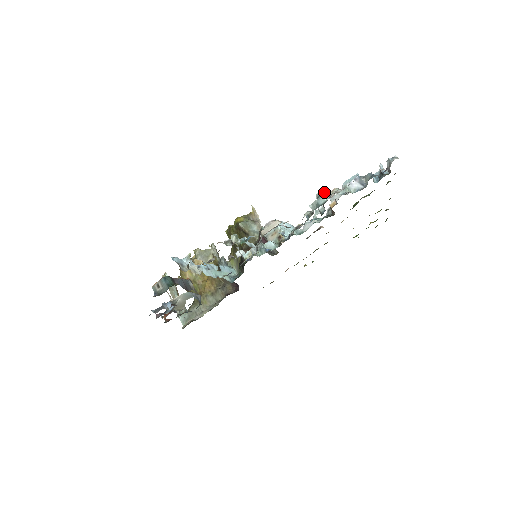
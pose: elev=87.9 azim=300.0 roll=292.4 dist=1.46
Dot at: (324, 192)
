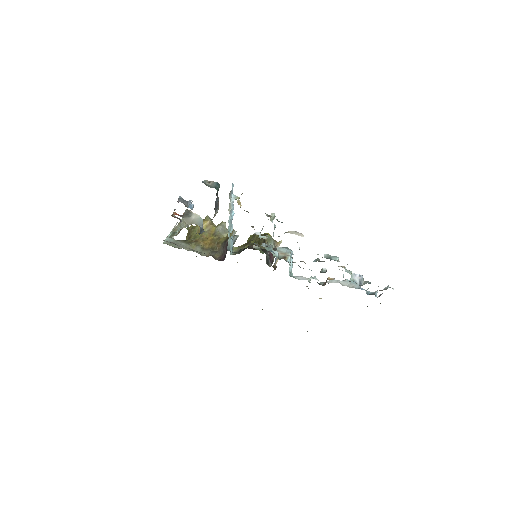
Dot at: occluded
